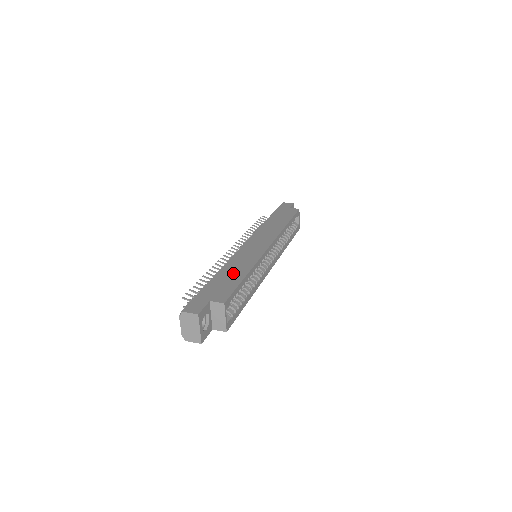
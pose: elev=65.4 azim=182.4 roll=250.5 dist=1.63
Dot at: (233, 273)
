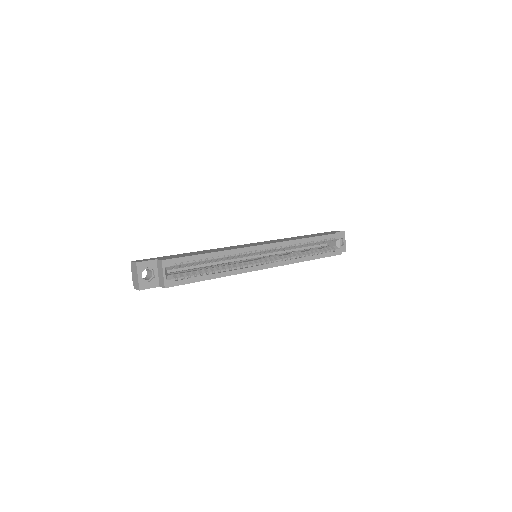
Dot at: (202, 252)
